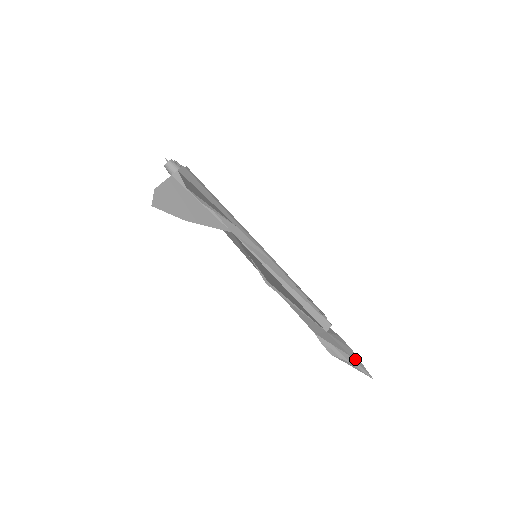
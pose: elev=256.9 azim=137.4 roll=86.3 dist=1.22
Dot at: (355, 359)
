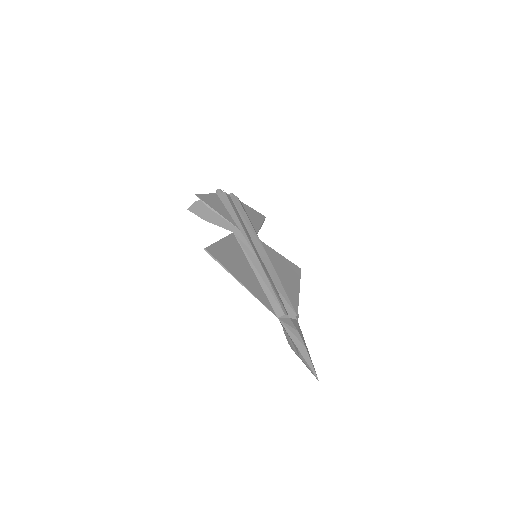
Dot at: (303, 354)
